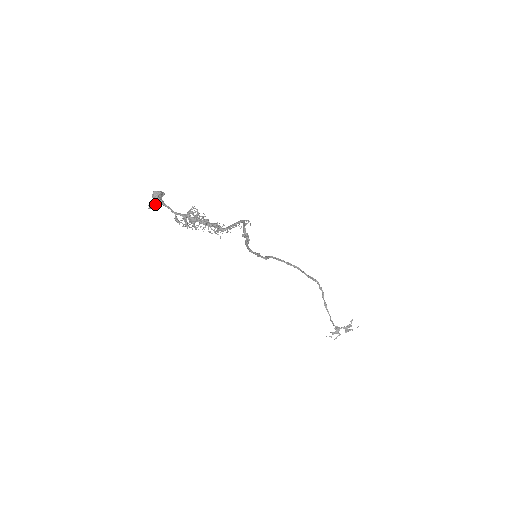
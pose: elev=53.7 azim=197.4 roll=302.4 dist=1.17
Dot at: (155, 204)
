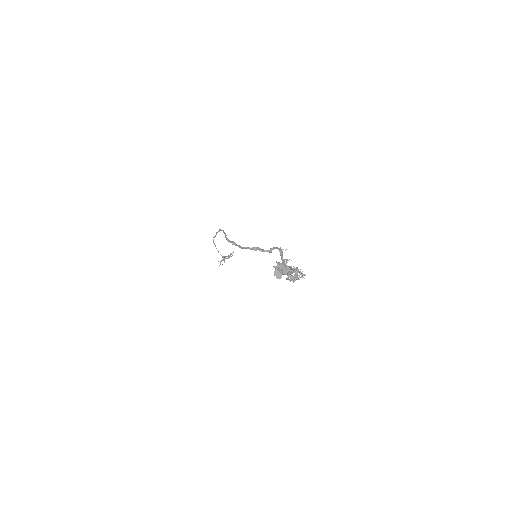
Dot at: (281, 274)
